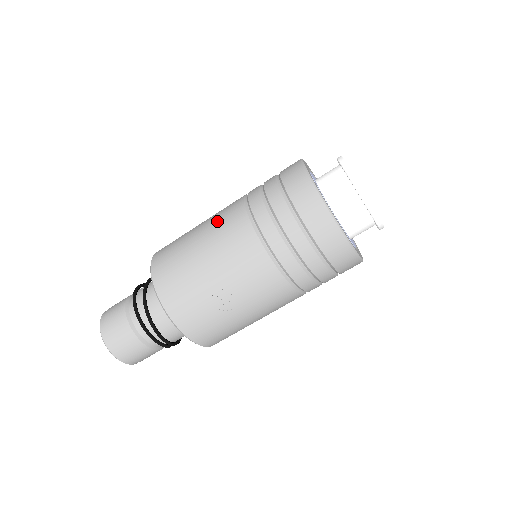
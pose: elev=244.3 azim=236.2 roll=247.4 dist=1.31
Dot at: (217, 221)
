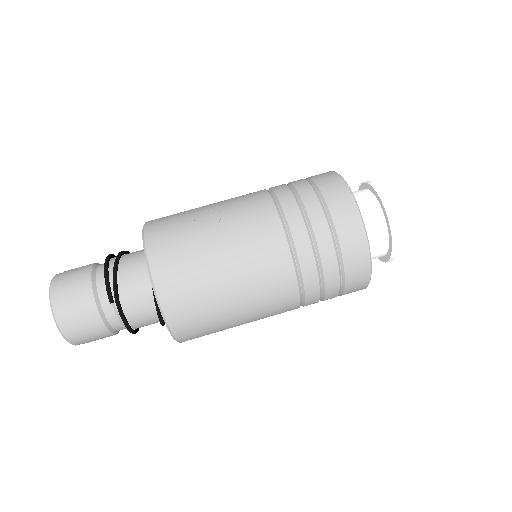
Dot at: occluded
